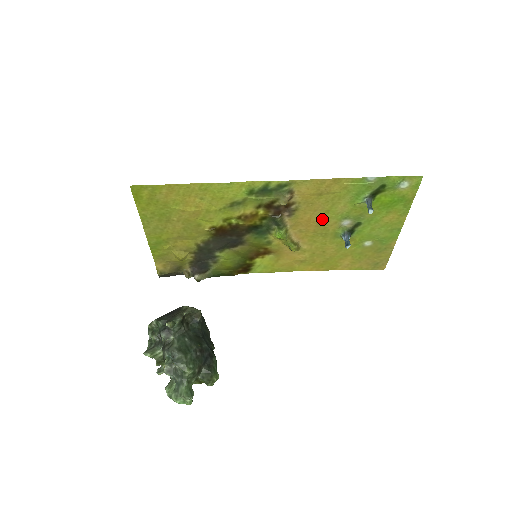
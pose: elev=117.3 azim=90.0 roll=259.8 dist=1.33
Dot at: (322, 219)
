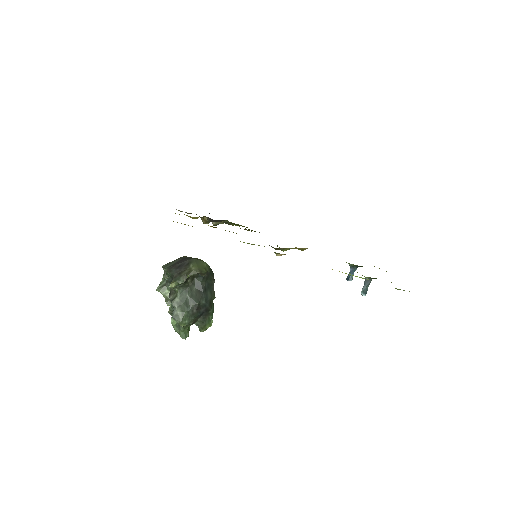
Dot at: occluded
